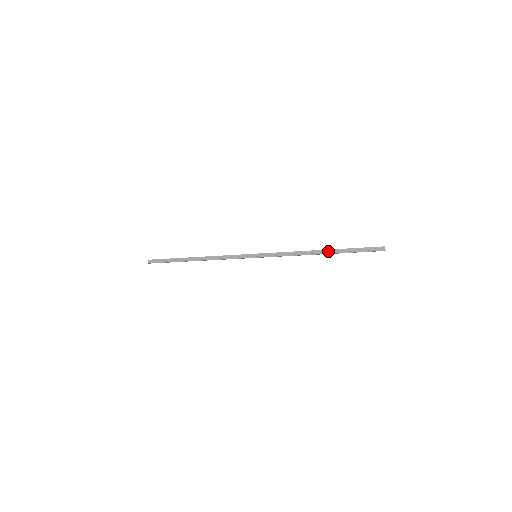
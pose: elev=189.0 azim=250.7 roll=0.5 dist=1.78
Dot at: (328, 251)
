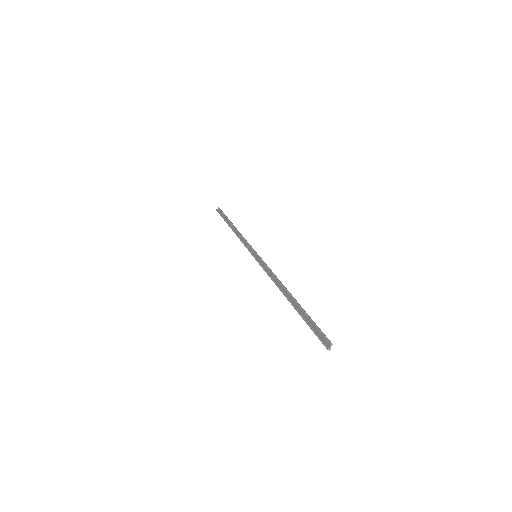
Dot at: (292, 299)
